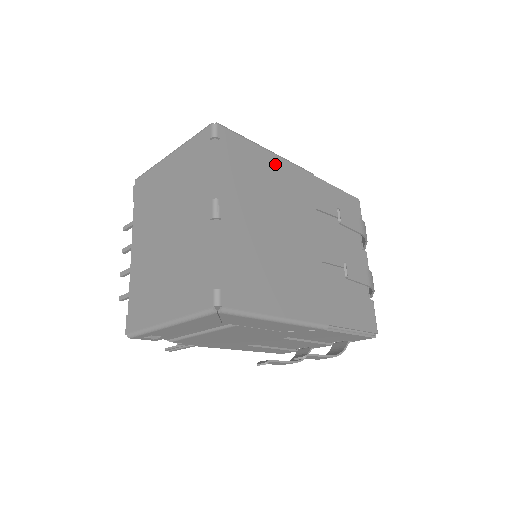
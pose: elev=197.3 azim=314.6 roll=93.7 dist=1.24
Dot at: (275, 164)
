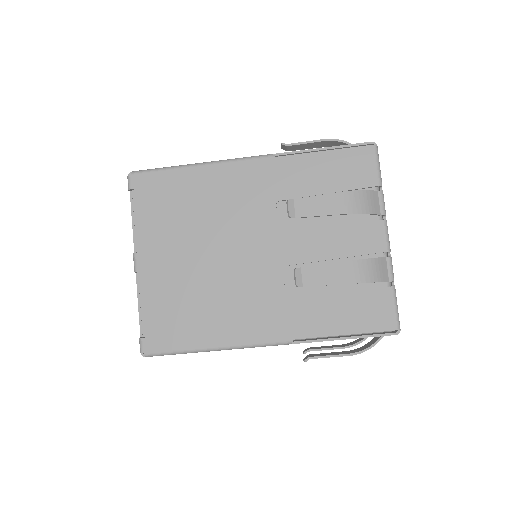
Dot at: (208, 177)
